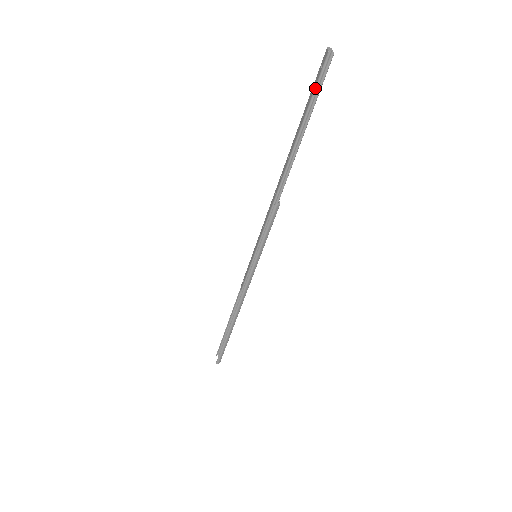
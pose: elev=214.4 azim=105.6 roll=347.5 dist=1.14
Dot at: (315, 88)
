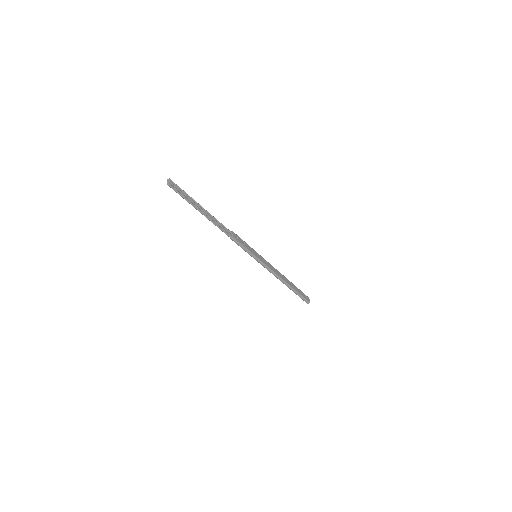
Dot at: (181, 196)
